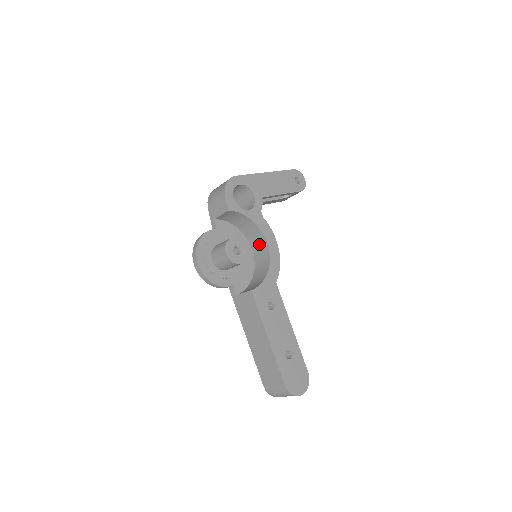
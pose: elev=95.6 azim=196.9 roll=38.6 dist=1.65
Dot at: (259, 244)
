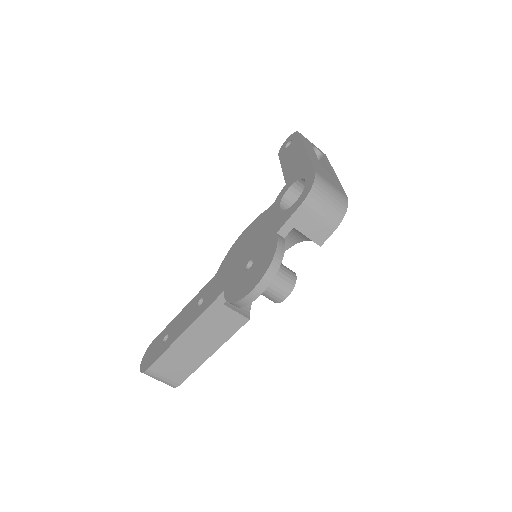
Dot at: occluded
